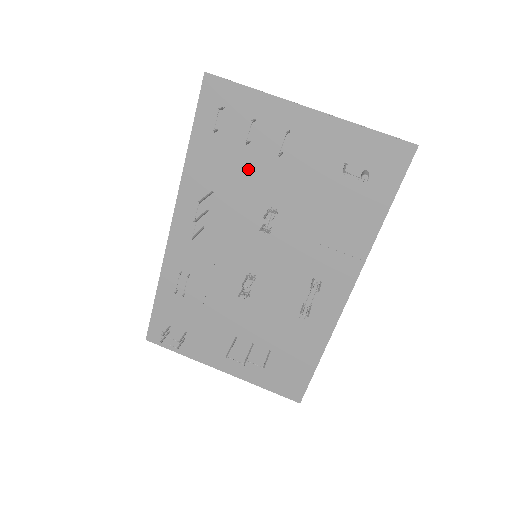
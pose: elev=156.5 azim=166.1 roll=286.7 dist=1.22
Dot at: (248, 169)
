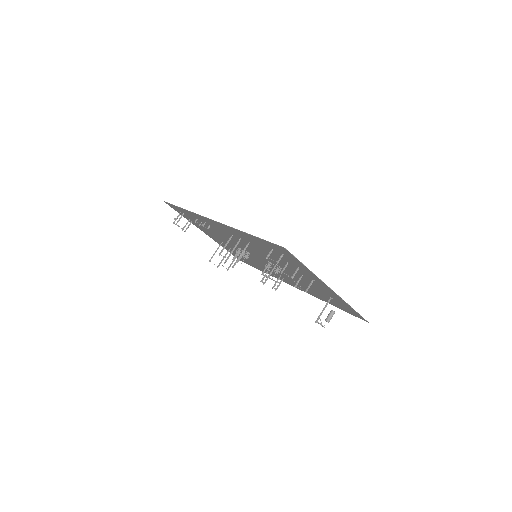
Dot at: (278, 259)
